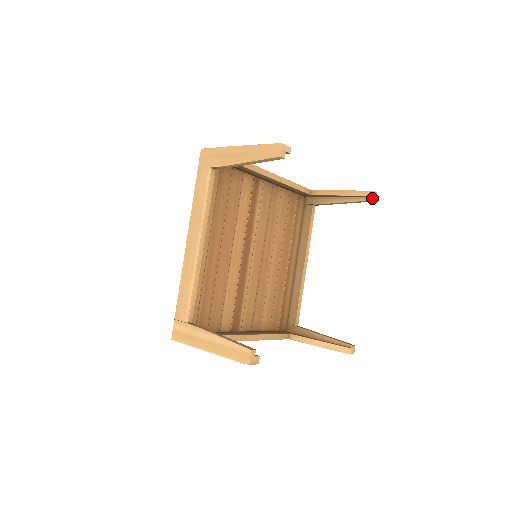
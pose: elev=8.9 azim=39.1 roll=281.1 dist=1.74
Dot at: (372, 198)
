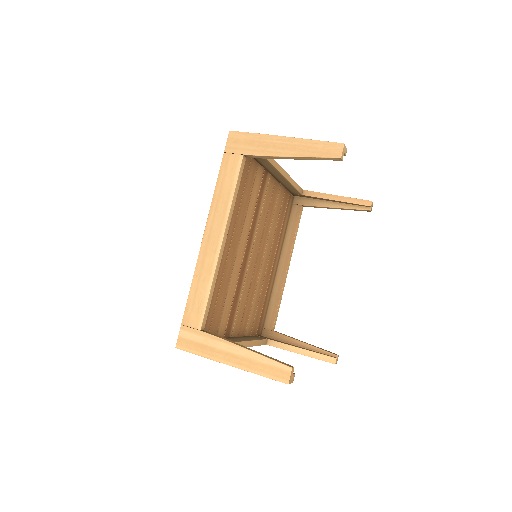
Dot at: (369, 208)
